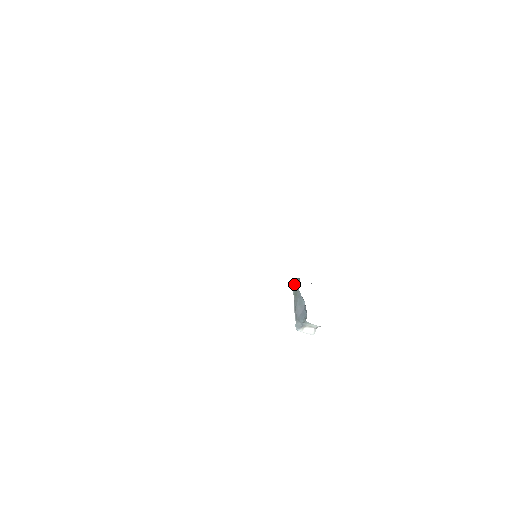
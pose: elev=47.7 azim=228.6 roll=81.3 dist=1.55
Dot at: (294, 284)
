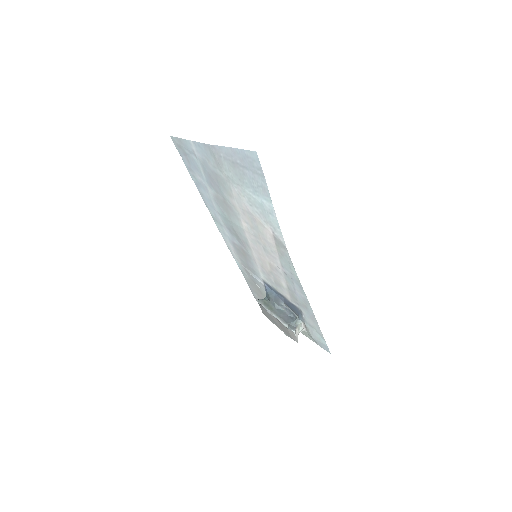
Dot at: (263, 303)
